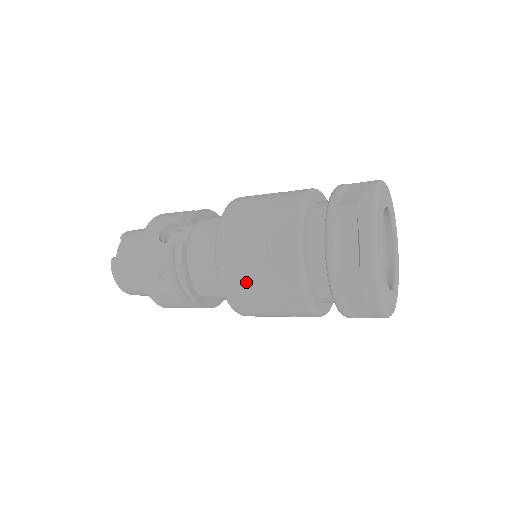
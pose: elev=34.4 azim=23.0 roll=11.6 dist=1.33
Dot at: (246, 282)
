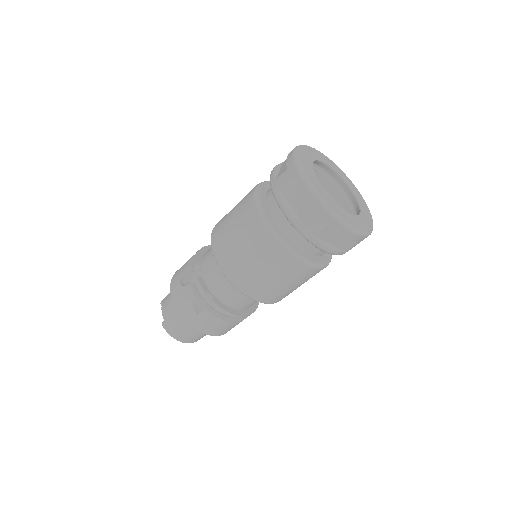
Dot at: (250, 274)
